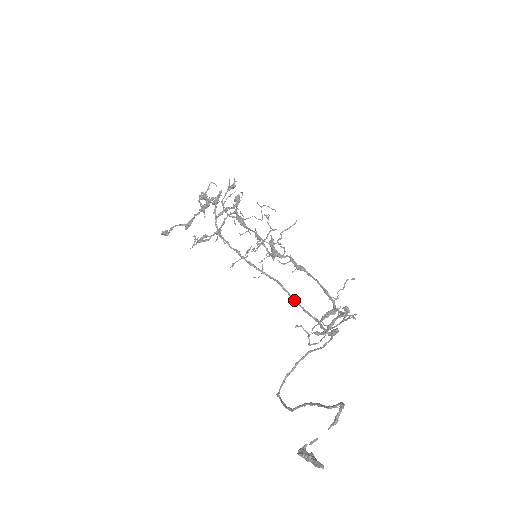
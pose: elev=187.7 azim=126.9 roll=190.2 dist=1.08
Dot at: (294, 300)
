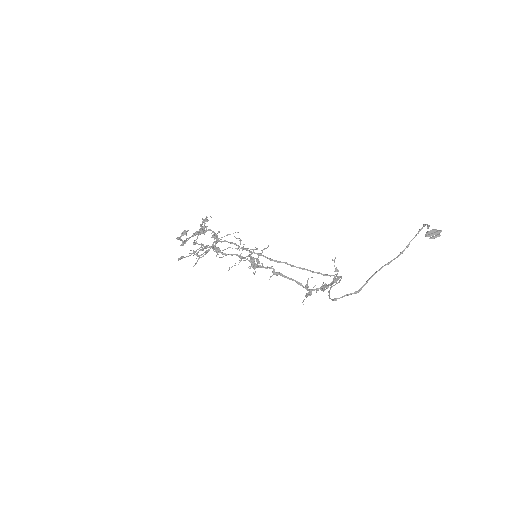
Dot at: (303, 268)
